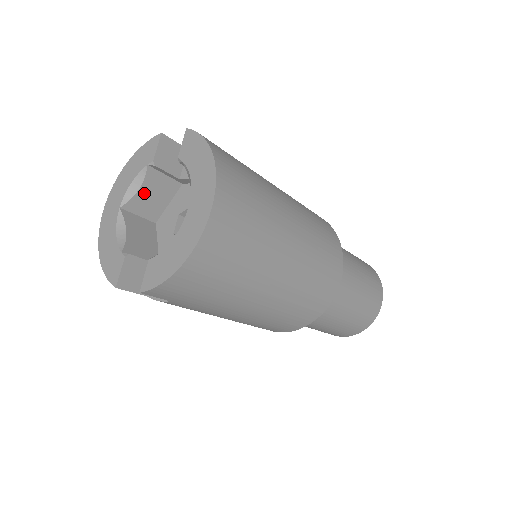
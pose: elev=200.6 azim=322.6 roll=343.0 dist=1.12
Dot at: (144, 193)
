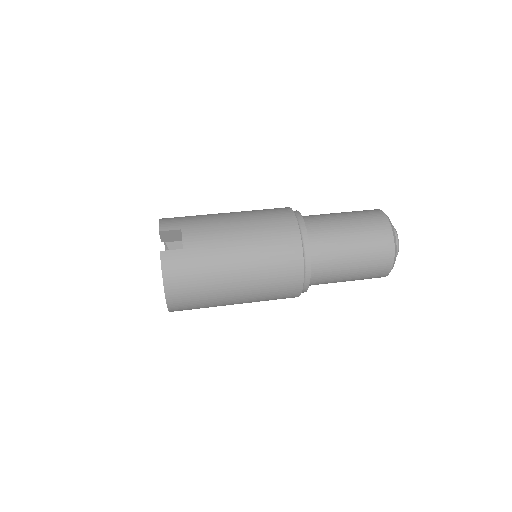
Dot at: occluded
